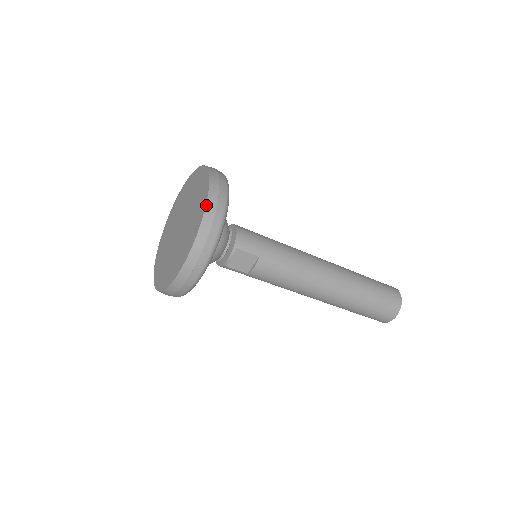
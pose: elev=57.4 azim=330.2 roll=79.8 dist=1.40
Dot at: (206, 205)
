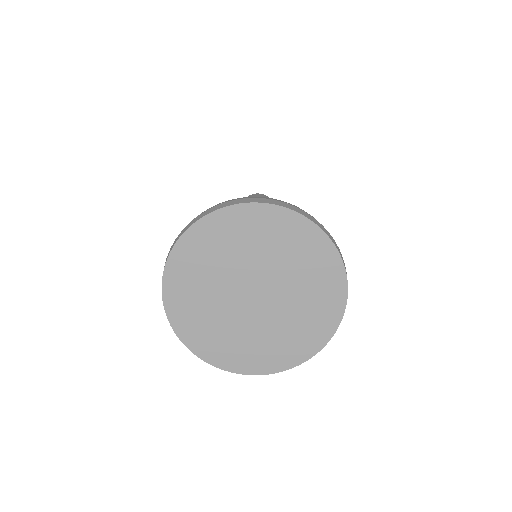
Dot at: occluded
